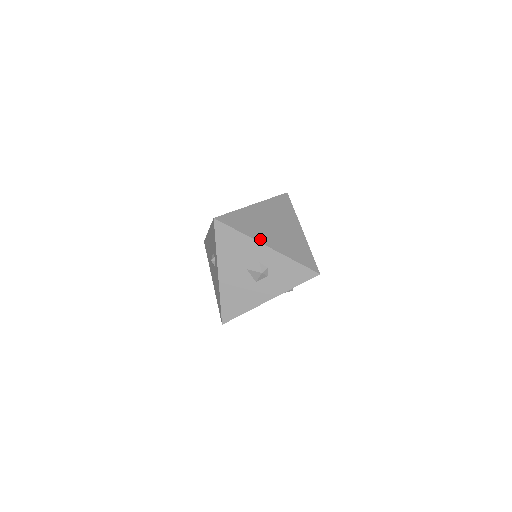
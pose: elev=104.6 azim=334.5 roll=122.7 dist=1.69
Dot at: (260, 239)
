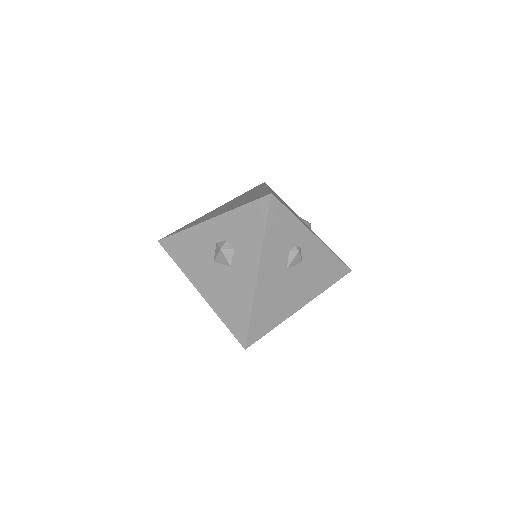
Dot at: (203, 221)
